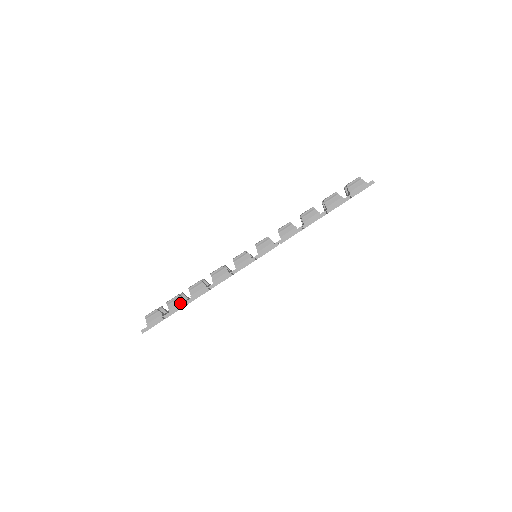
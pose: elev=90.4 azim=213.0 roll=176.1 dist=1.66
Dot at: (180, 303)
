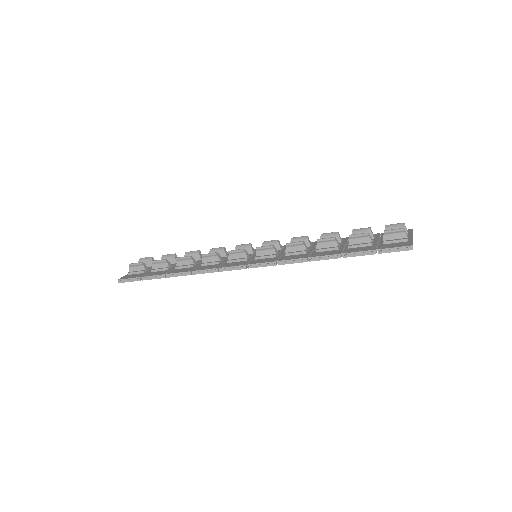
Dot at: (164, 269)
